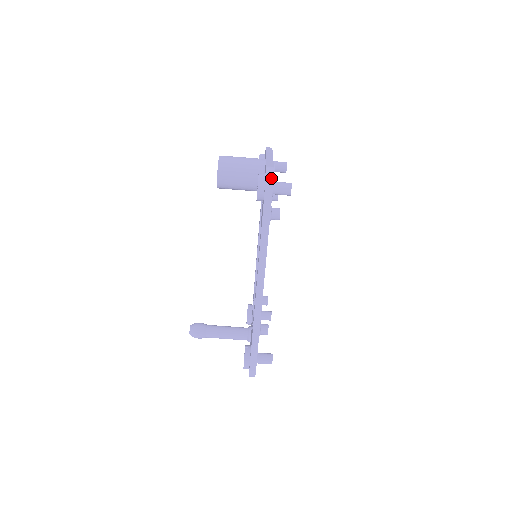
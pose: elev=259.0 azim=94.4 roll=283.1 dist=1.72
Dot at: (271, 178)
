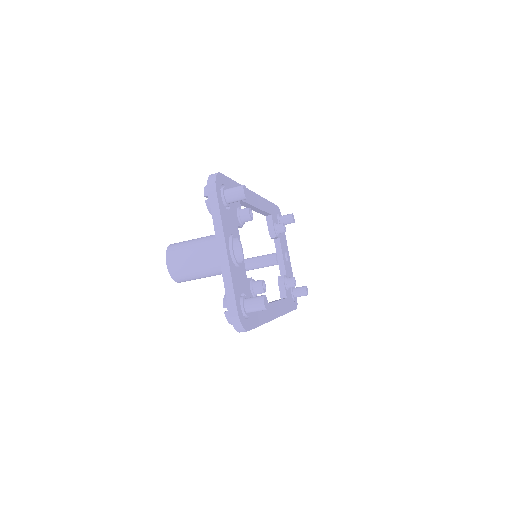
Dot at: (241, 328)
